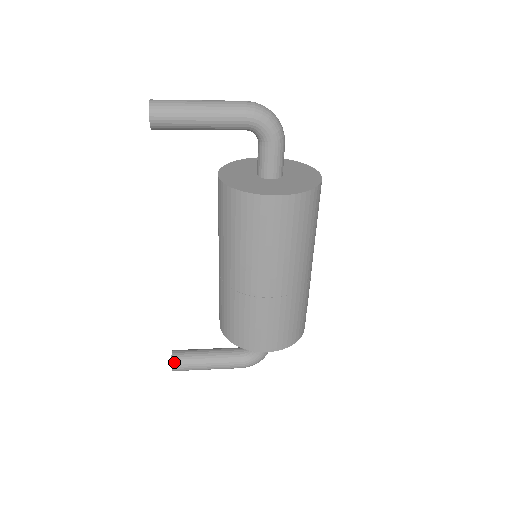
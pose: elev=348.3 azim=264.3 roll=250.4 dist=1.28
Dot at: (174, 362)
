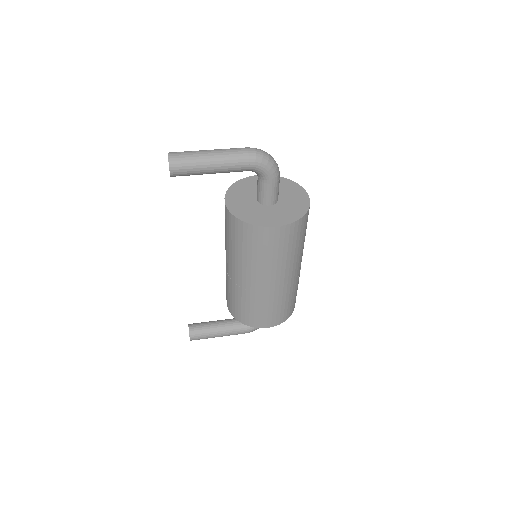
Dot at: (191, 335)
